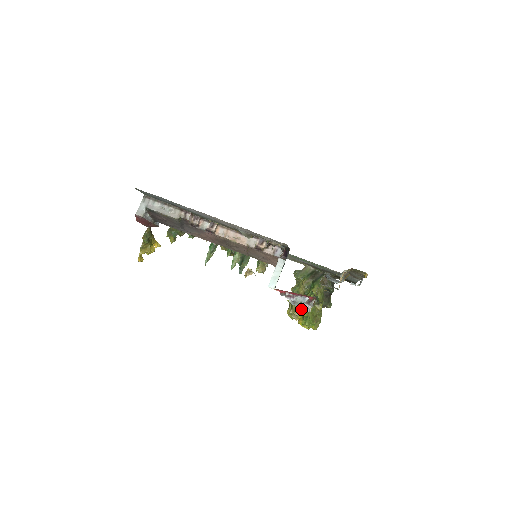
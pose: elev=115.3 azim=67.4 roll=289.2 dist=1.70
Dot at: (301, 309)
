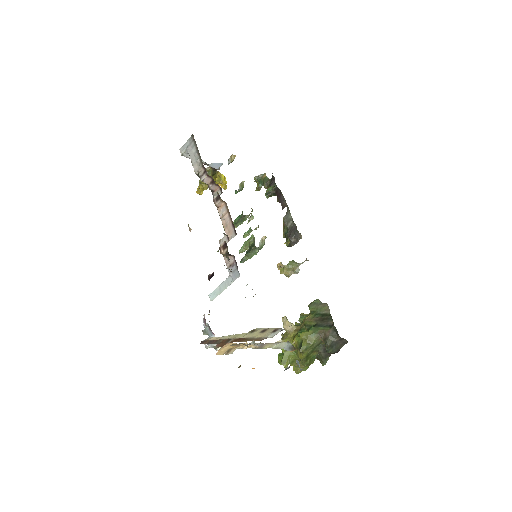
Dot at: (285, 341)
